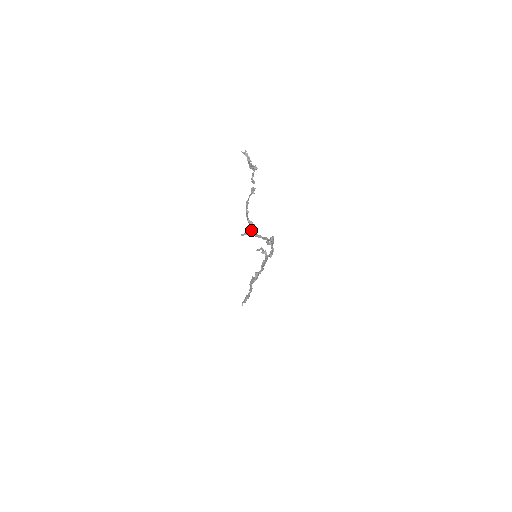
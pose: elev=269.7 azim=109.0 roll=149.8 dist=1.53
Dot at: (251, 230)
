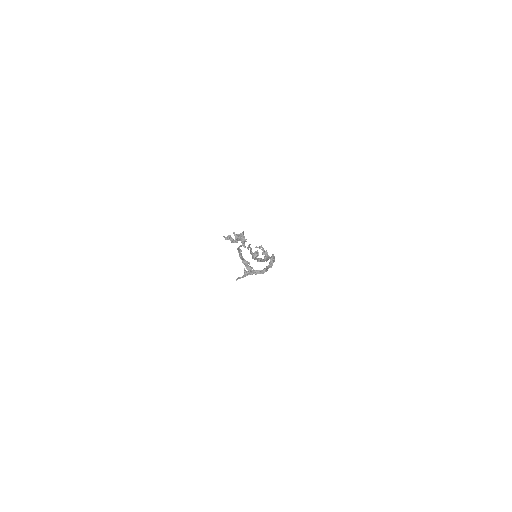
Dot at: (246, 273)
